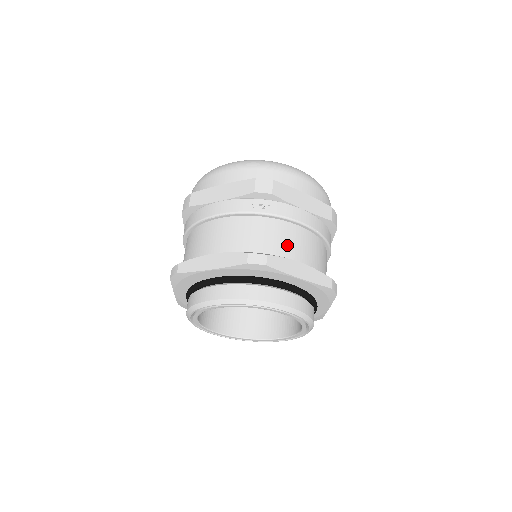
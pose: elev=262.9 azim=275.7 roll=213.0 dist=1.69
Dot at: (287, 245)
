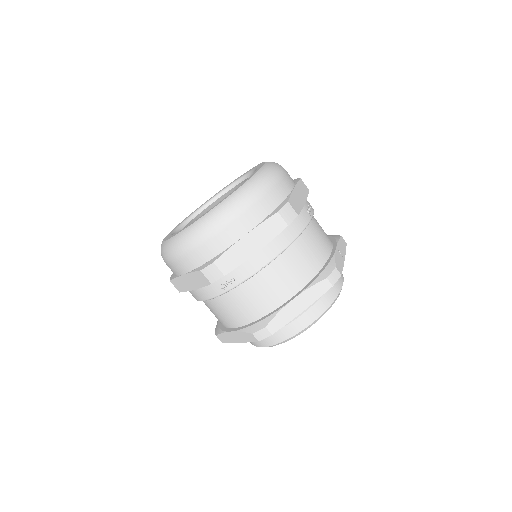
Dot at: (272, 293)
